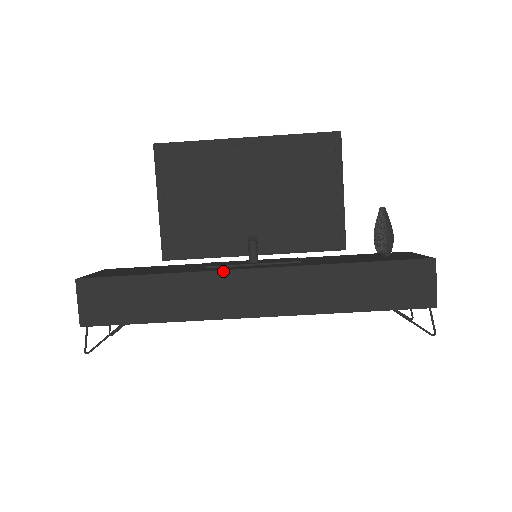
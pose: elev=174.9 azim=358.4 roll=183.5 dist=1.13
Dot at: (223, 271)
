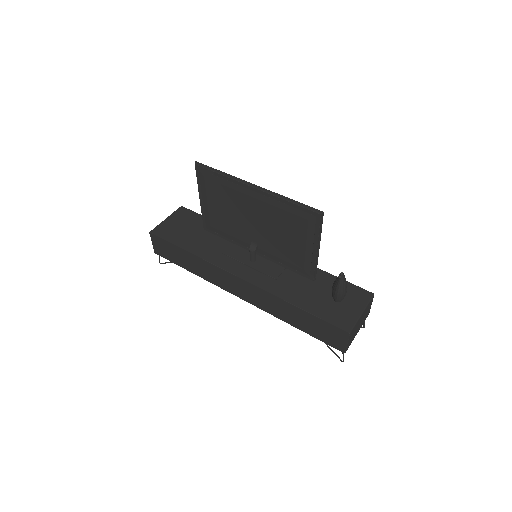
Dot at: (222, 269)
